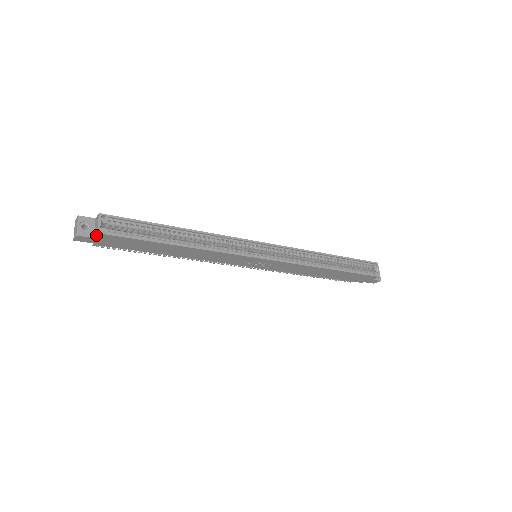
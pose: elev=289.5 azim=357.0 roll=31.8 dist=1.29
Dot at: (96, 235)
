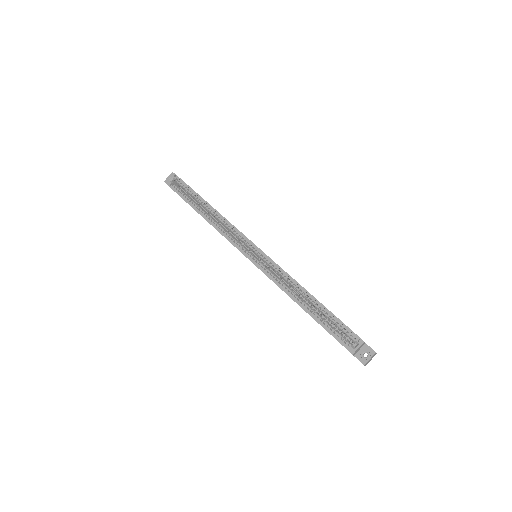
Dot at: occluded
